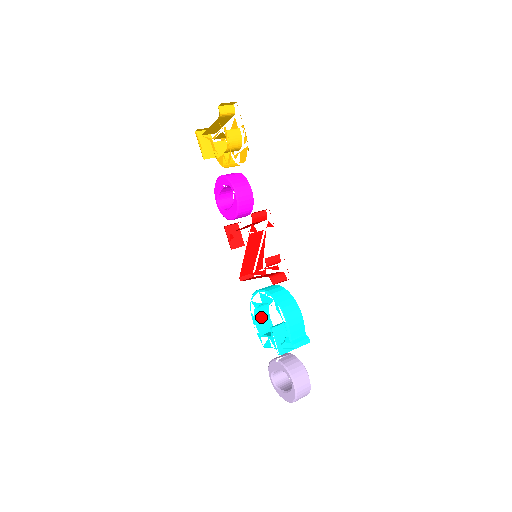
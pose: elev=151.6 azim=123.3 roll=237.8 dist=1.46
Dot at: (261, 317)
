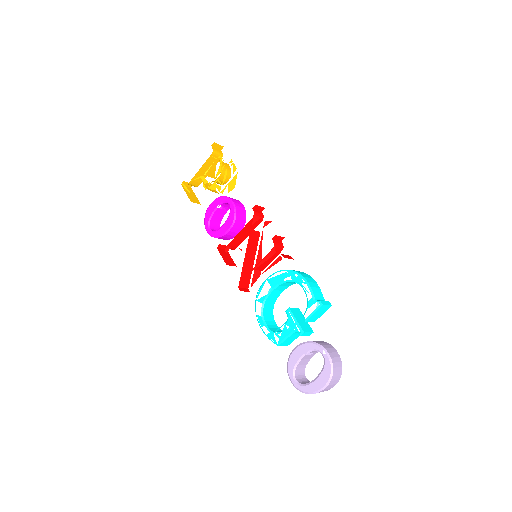
Dot at: (268, 319)
